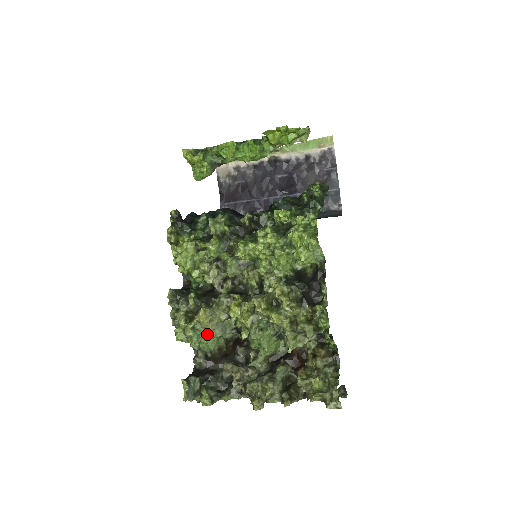
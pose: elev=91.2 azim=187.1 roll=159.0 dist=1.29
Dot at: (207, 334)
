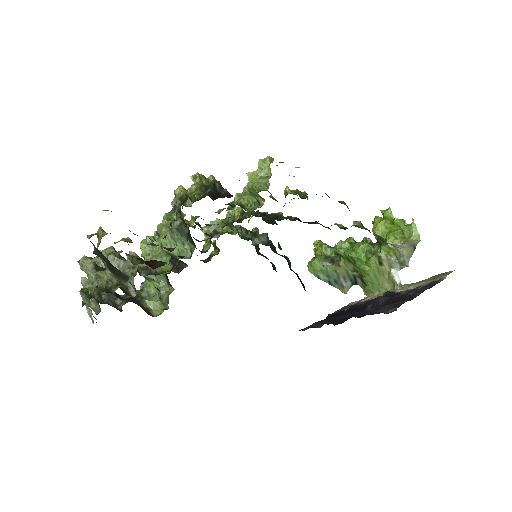
Dot at: occluded
